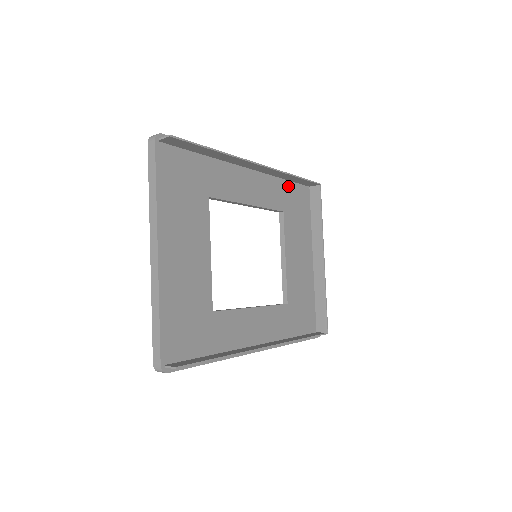
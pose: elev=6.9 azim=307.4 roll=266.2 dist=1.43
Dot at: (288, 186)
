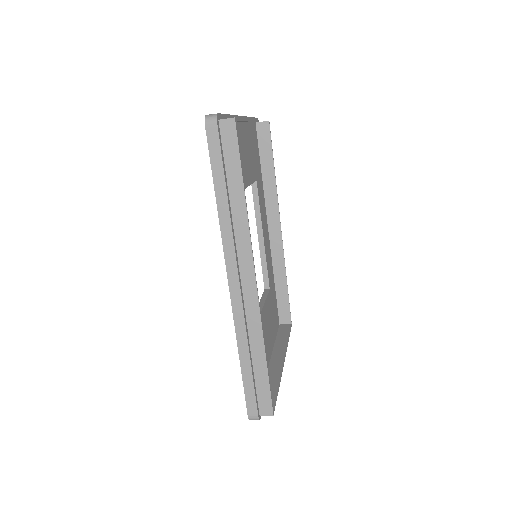
Dot at: (274, 290)
